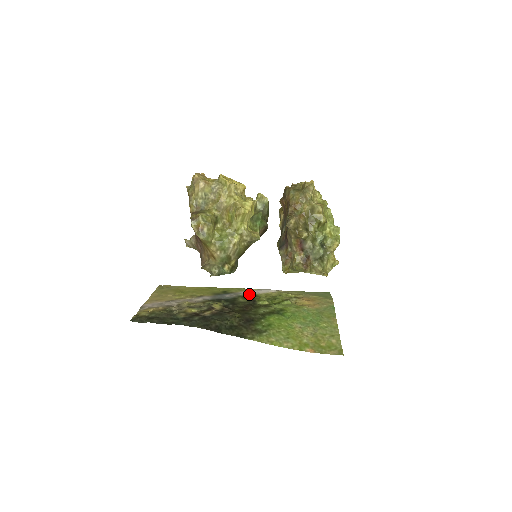
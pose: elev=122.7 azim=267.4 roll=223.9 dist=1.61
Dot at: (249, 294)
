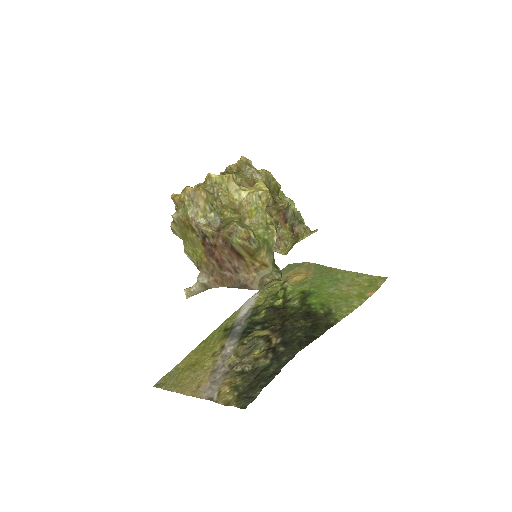
Dot at: (250, 311)
